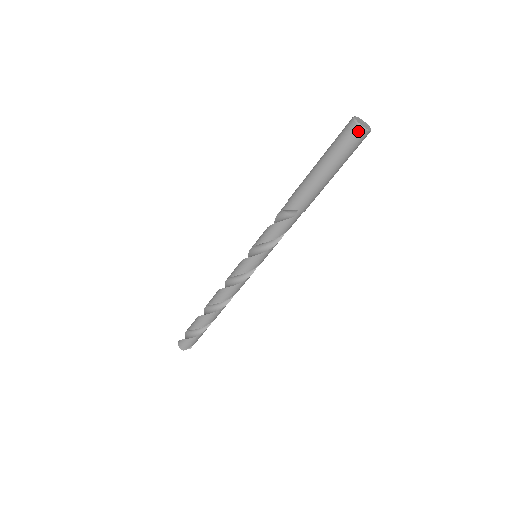
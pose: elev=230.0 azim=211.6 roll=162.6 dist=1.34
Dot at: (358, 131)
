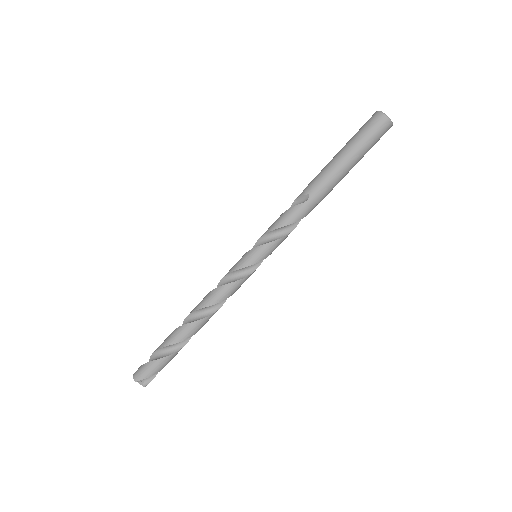
Dot at: (379, 116)
